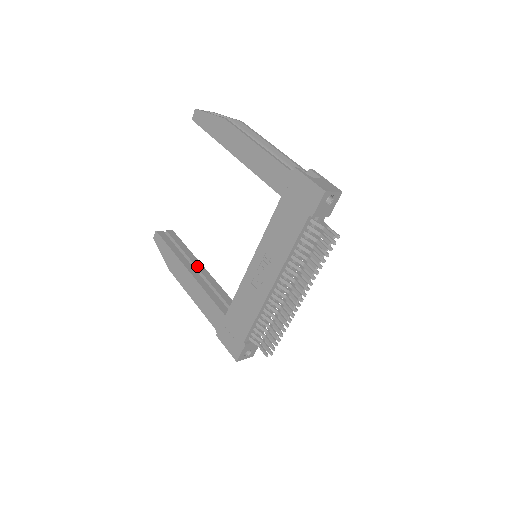
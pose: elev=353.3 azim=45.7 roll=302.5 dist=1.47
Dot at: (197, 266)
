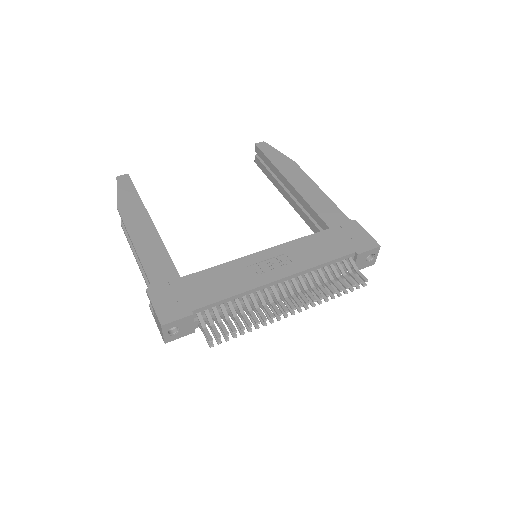
Dot at: occluded
